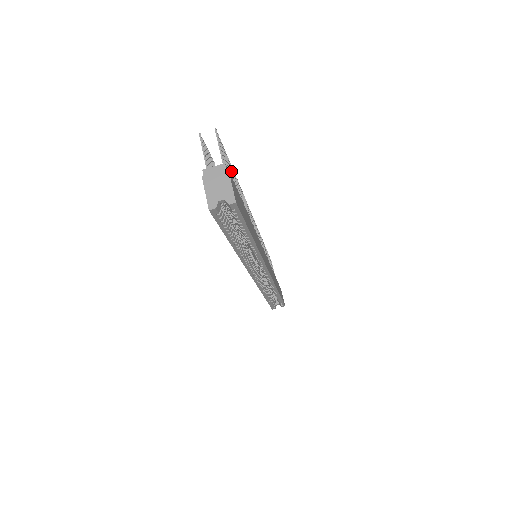
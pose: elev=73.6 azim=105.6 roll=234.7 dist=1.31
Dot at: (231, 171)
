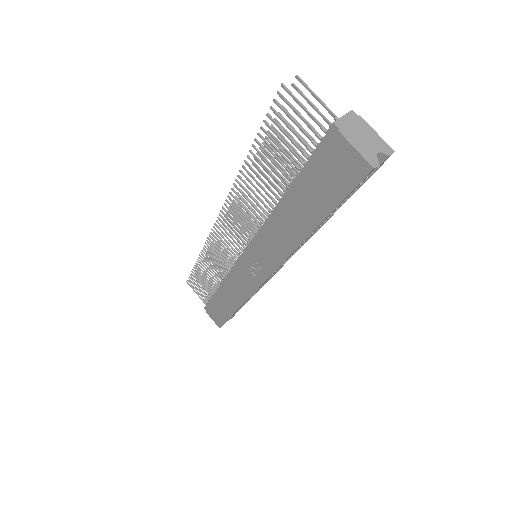
Dot at: (285, 139)
